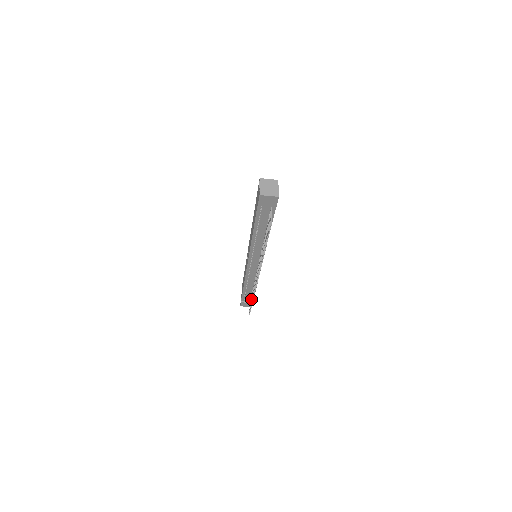
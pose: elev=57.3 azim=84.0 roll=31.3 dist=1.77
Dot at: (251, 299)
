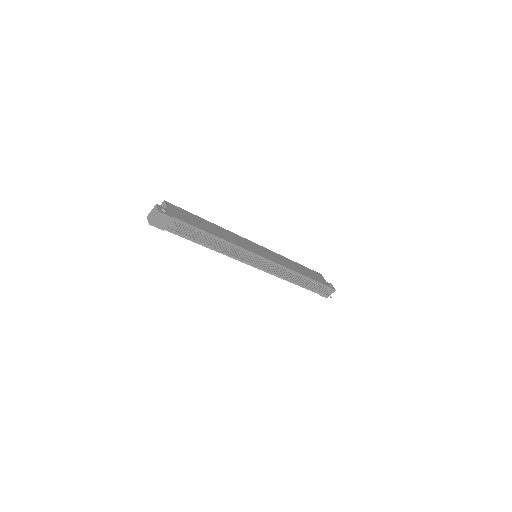
Dot at: occluded
